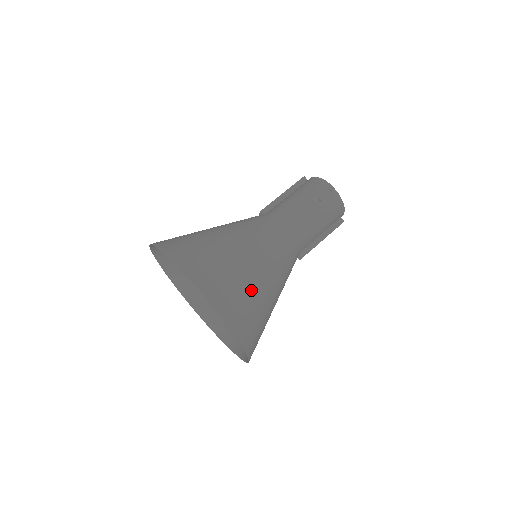
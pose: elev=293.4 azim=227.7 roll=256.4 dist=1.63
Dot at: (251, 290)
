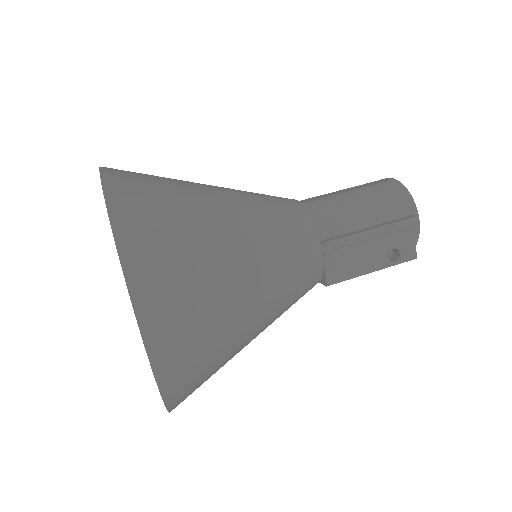
Dot at: (180, 189)
